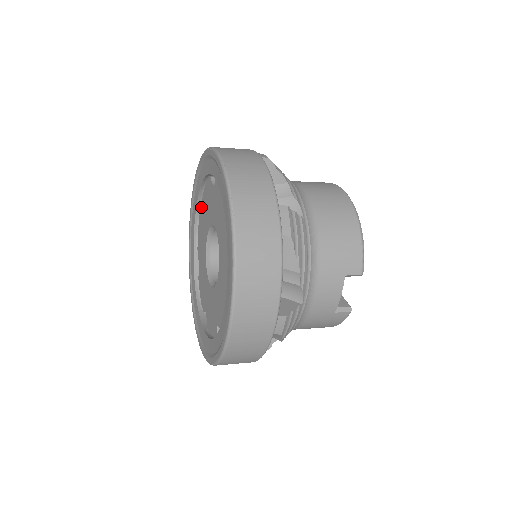
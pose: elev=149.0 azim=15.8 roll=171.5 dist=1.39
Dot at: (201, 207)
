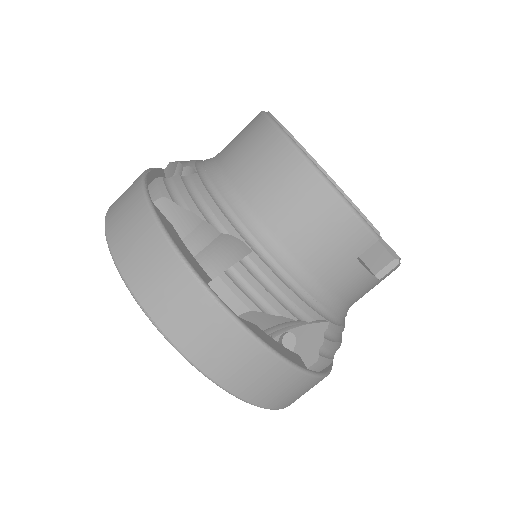
Dot at: occluded
